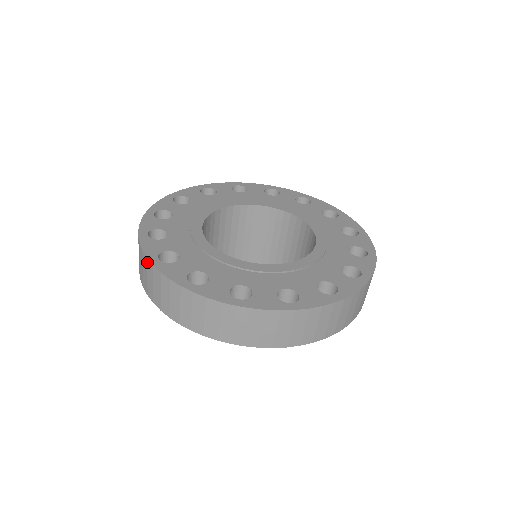
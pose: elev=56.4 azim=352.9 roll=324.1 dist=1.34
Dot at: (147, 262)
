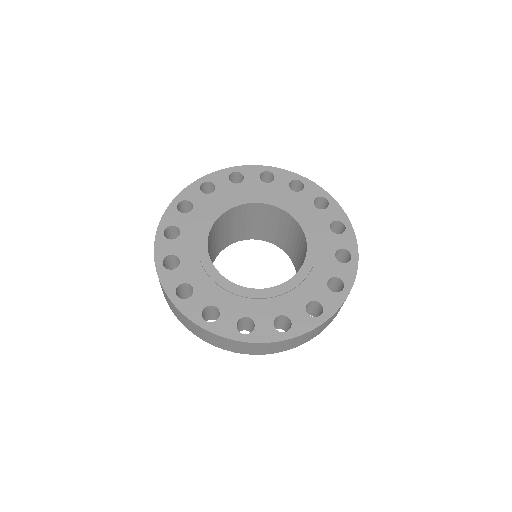
Dot at: (158, 228)
